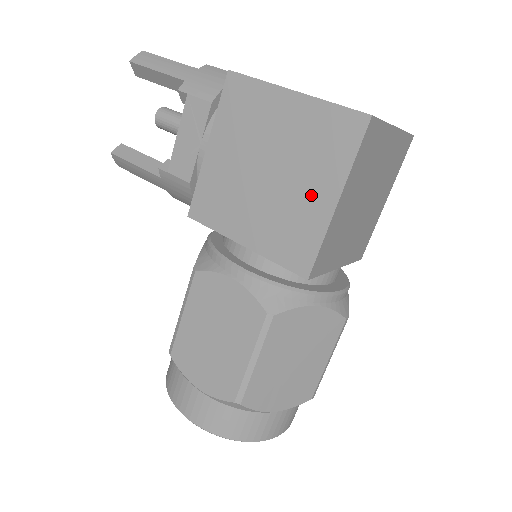
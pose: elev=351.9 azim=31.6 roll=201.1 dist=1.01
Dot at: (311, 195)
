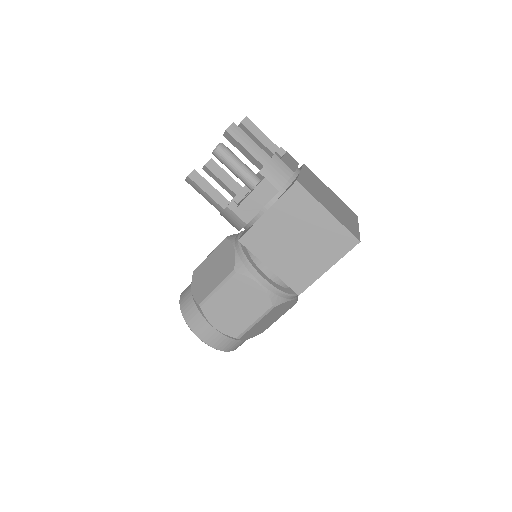
Dot at: (317, 261)
